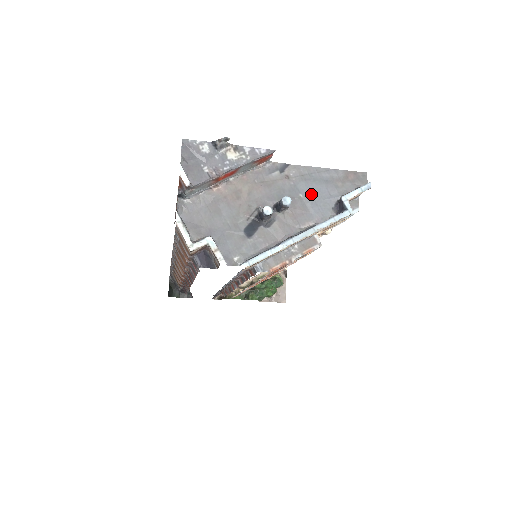
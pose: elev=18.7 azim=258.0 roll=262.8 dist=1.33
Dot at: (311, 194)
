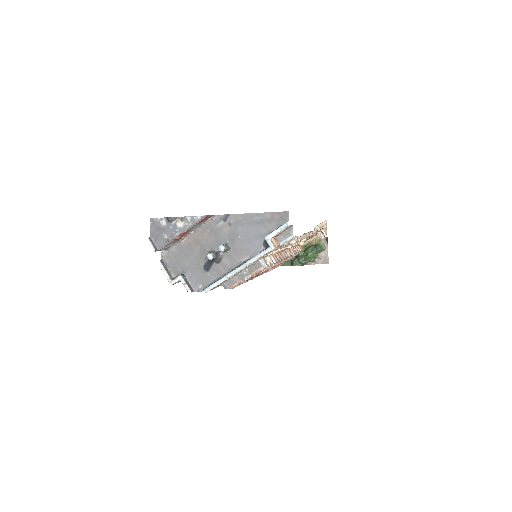
Dot at: (246, 235)
